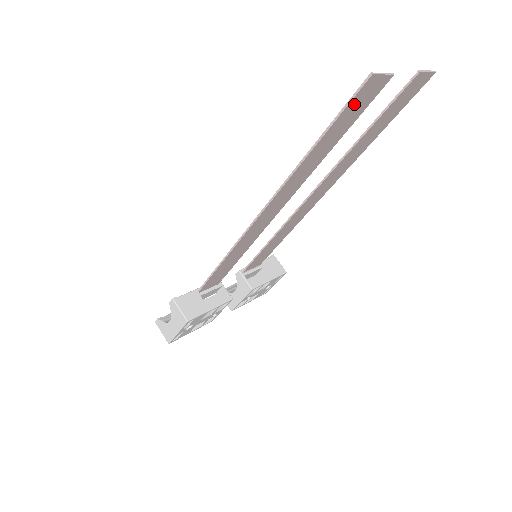
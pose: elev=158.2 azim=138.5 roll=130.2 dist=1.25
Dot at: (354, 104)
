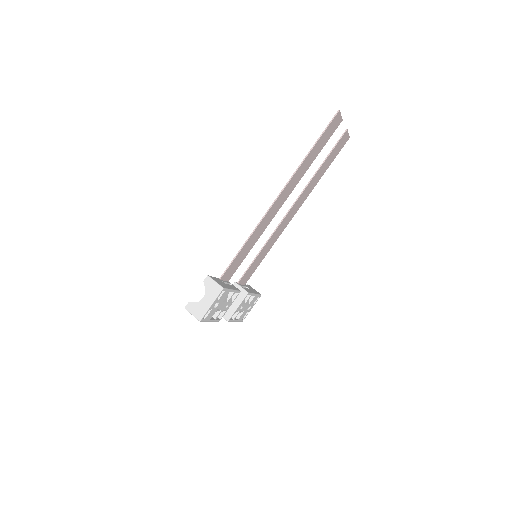
Dot at: (330, 128)
